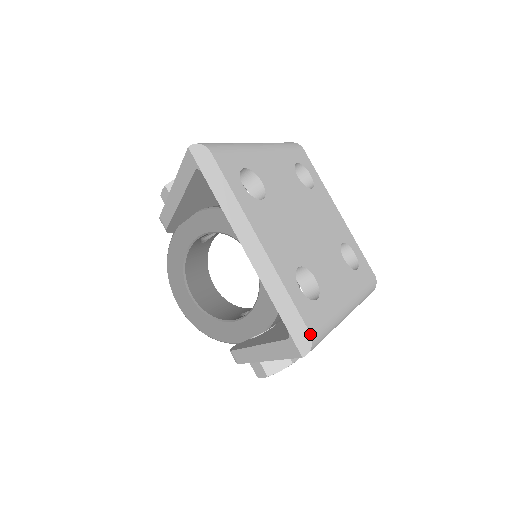
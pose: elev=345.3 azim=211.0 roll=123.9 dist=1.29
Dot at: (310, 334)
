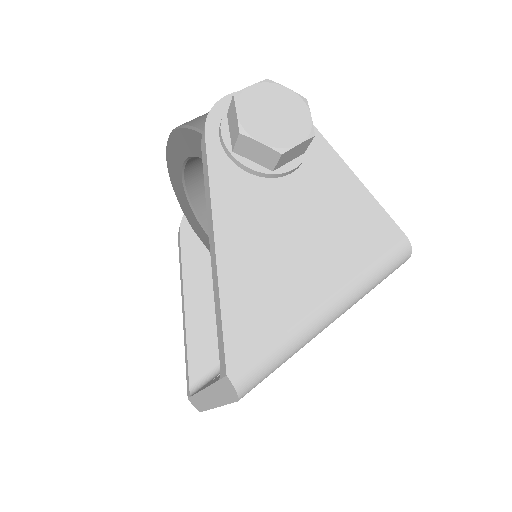
Dot at: occluded
